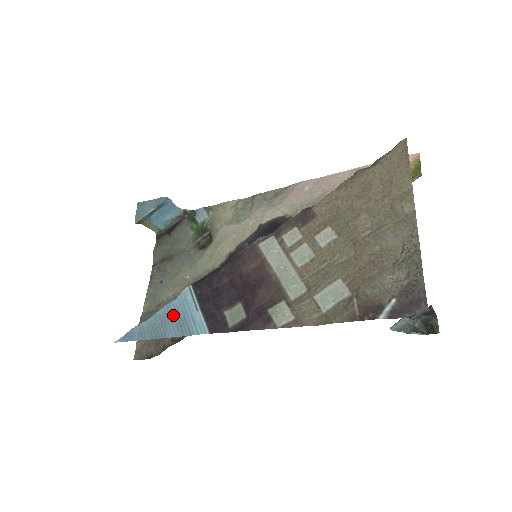
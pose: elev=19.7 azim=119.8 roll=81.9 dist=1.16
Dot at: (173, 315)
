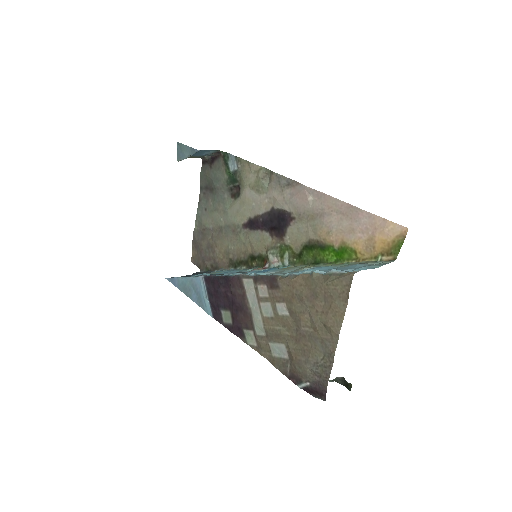
Dot at: (194, 288)
